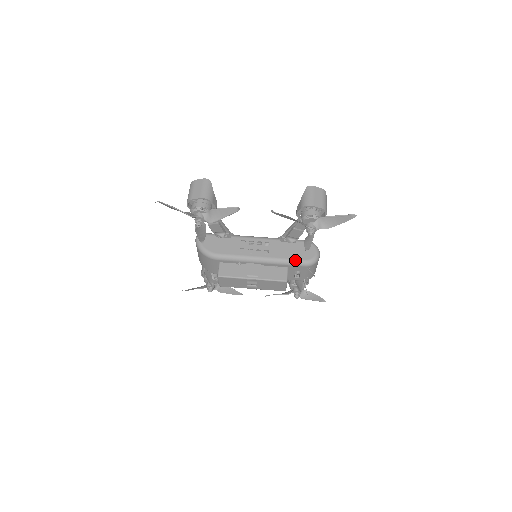
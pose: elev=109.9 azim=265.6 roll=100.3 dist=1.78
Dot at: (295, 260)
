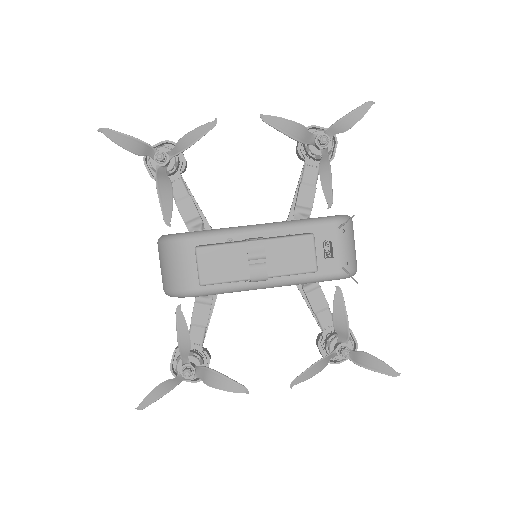
Dot at: (316, 218)
